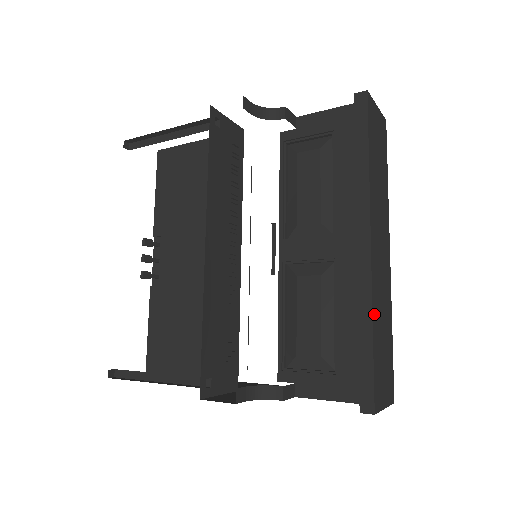
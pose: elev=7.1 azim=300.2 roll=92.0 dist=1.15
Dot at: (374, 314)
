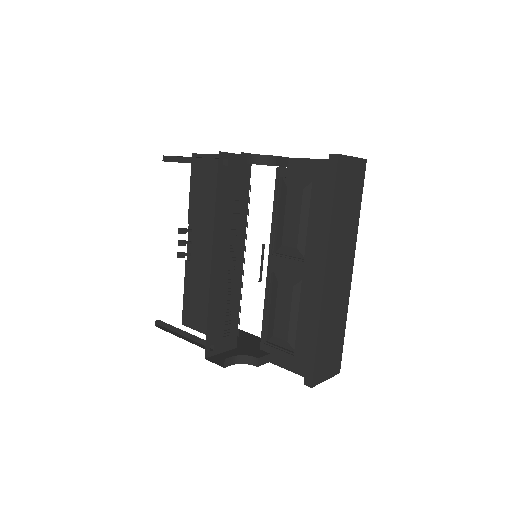
Dot at: (321, 324)
